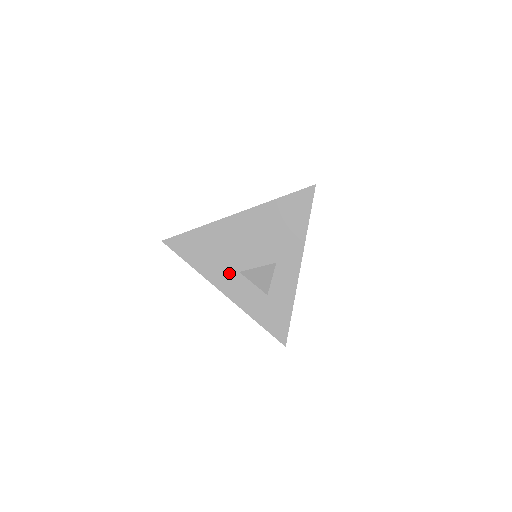
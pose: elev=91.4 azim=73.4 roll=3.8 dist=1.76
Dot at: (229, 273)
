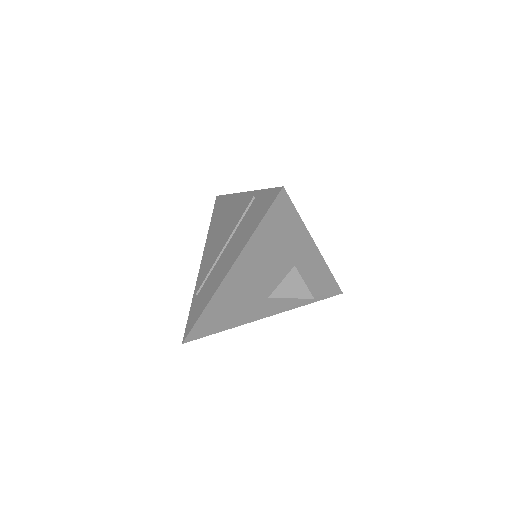
Dot at: (260, 305)
